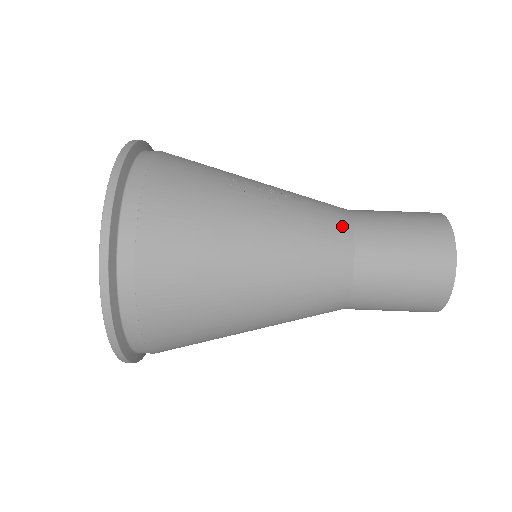
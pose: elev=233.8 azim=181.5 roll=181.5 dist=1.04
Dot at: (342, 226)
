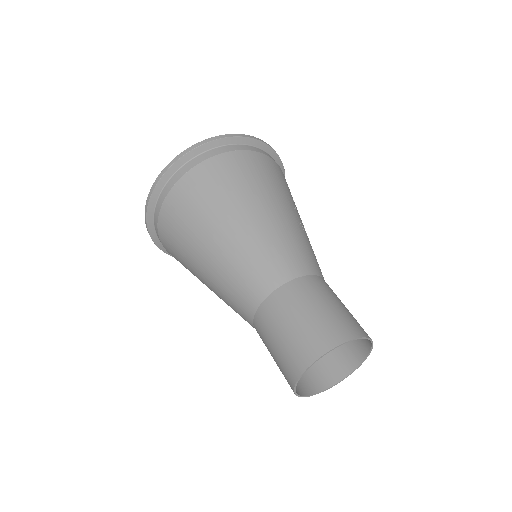
Dot at: (314, 267)
